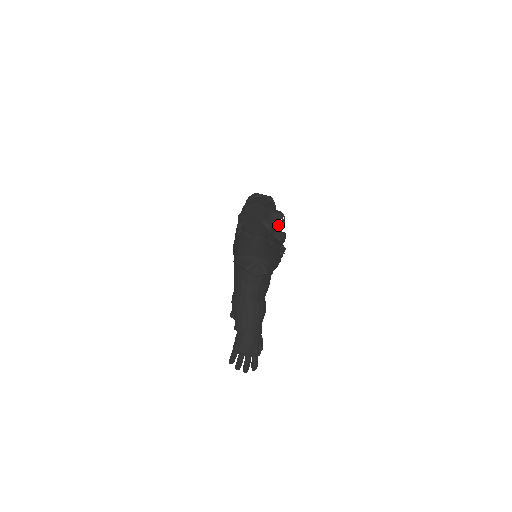
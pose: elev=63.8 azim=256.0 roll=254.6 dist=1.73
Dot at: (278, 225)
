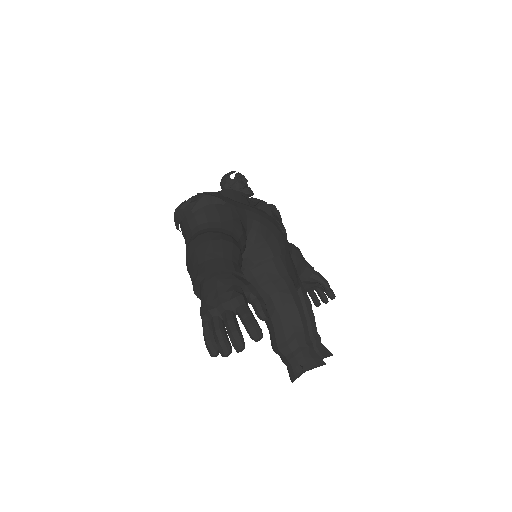
Dot at: (235, 183)
